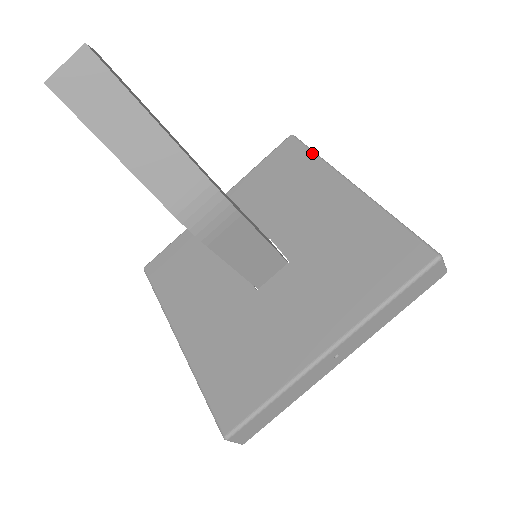
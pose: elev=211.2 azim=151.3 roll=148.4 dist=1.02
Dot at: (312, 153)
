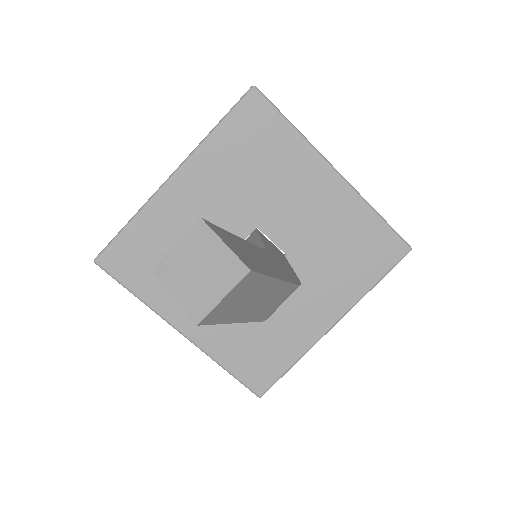
Dot at: (288, 124)
